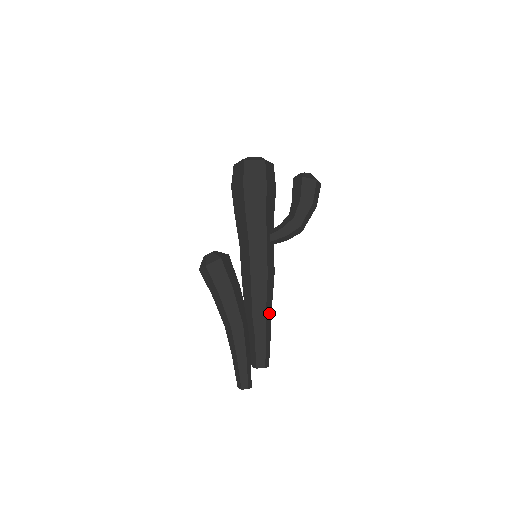
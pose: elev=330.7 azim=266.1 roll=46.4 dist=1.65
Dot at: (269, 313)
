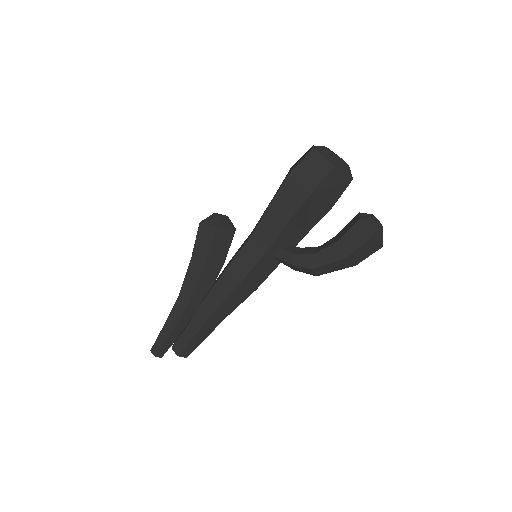
Dot at: (220, 317)
